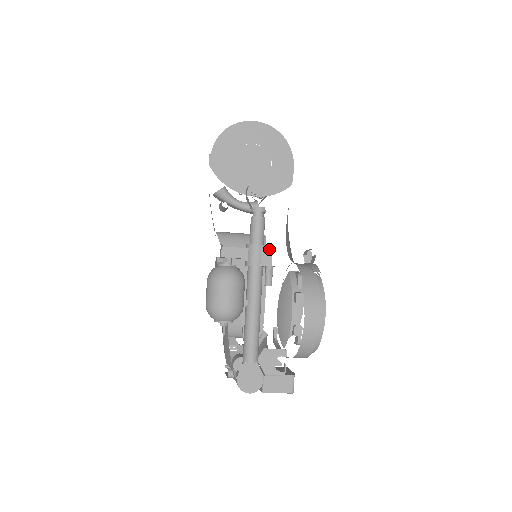
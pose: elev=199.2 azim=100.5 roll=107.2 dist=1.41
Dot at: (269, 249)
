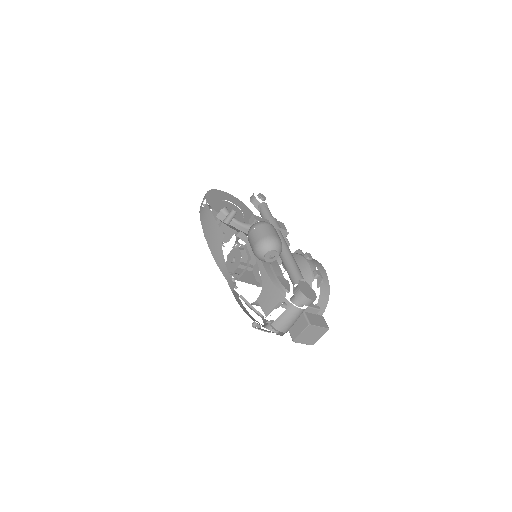
Dot at: (281, 222)
